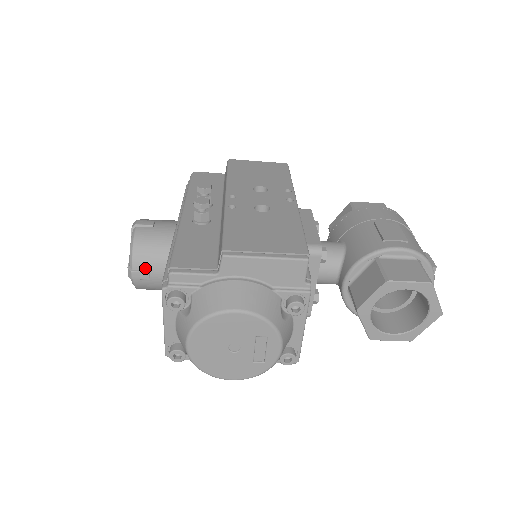
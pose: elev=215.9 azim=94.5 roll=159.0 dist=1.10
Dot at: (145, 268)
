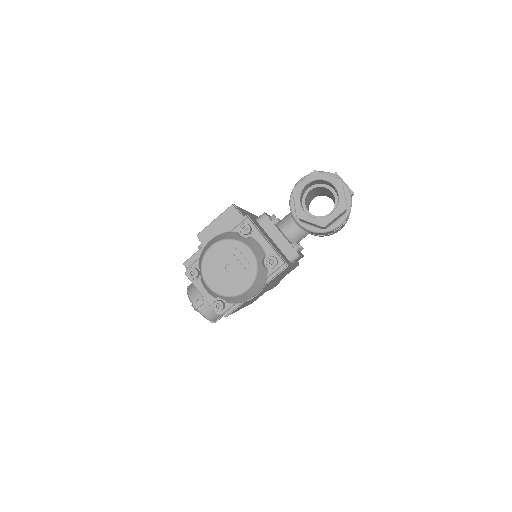
Dot at: (198, 298)
